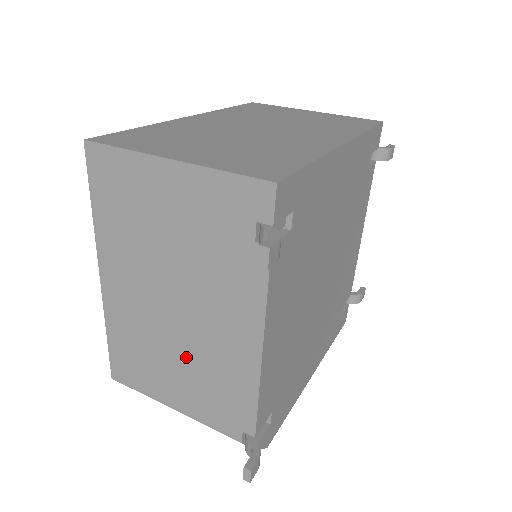
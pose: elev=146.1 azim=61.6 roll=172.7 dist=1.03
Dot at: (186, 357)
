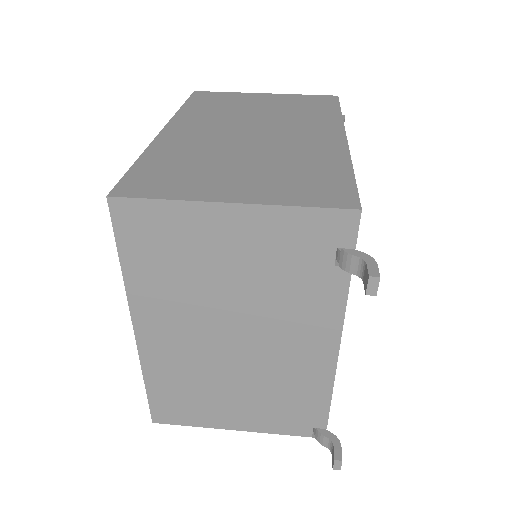
Dot at: (249, 382)
